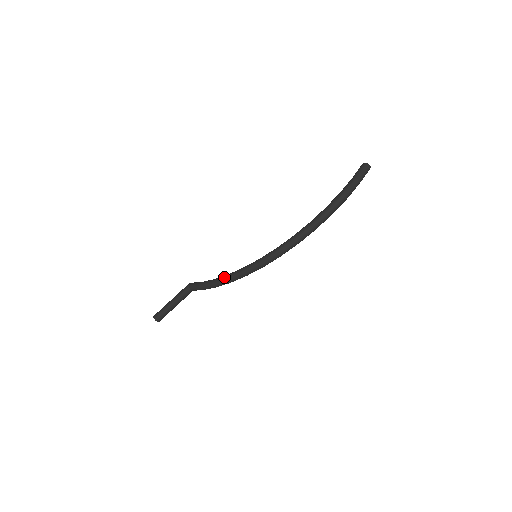
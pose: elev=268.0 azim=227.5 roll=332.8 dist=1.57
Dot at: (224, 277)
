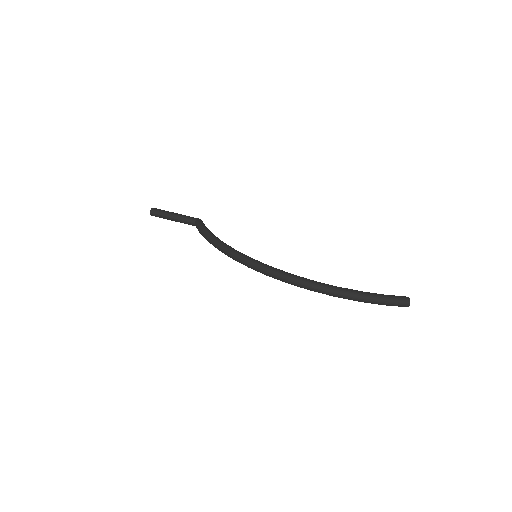
Dot at: (219, 240)
